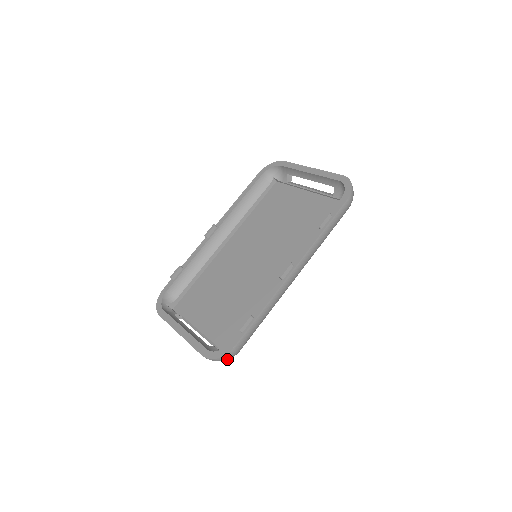
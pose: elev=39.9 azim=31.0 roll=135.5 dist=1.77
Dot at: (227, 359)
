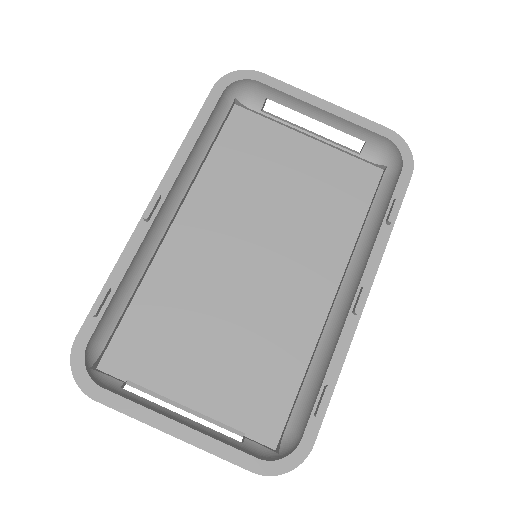
Dot at: occluded
